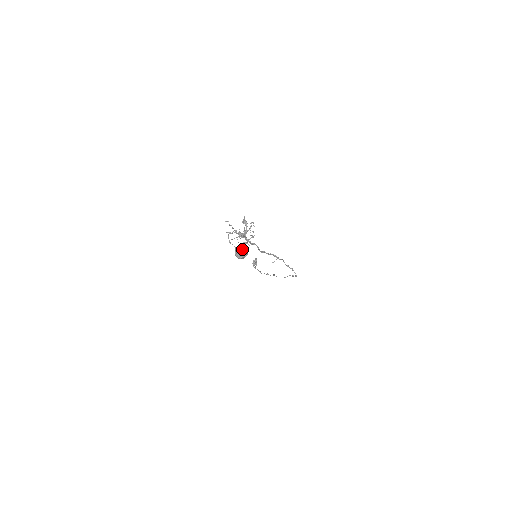
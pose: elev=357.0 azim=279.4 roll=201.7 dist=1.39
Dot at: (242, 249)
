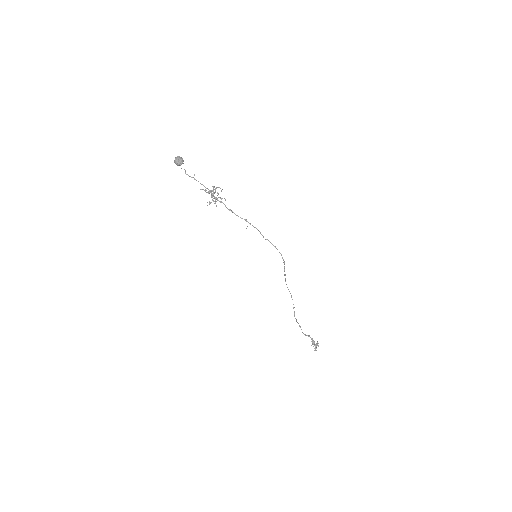
Dot at: (177, 157)
